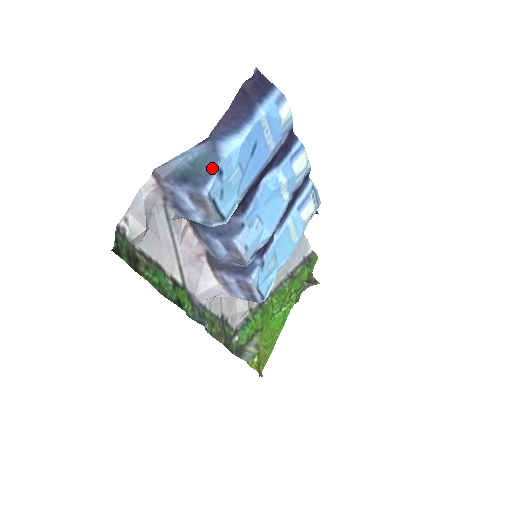
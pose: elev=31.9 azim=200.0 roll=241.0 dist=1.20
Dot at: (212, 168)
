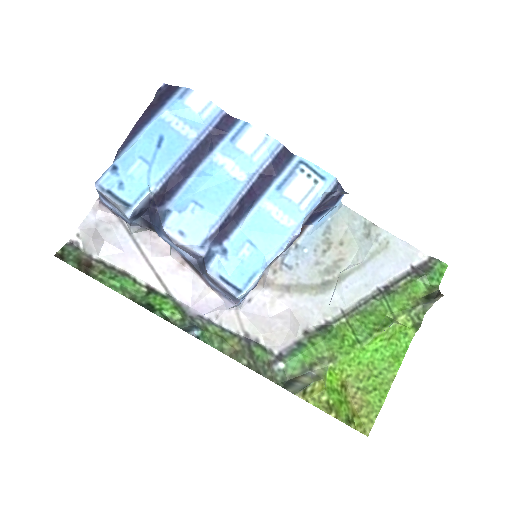
Dot at: (109, 168)
